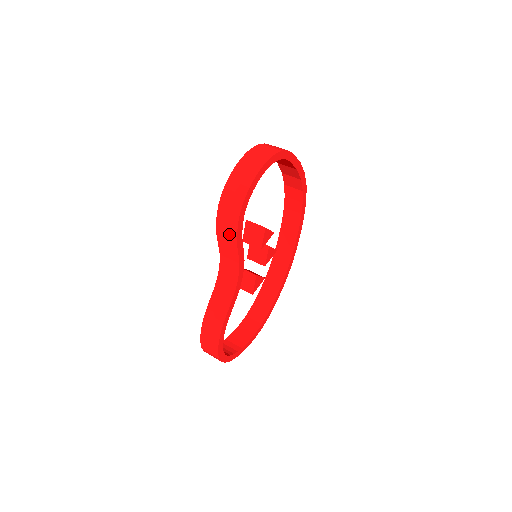
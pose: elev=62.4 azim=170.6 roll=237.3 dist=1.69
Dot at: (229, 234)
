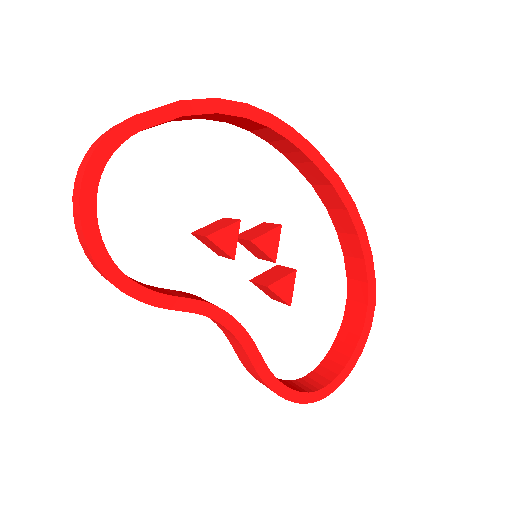
Dot at: occluded
